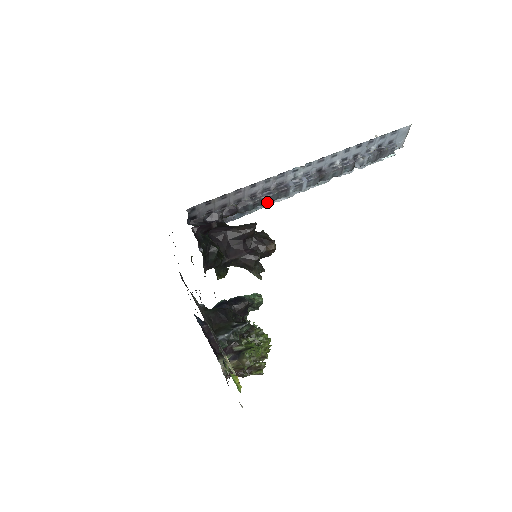
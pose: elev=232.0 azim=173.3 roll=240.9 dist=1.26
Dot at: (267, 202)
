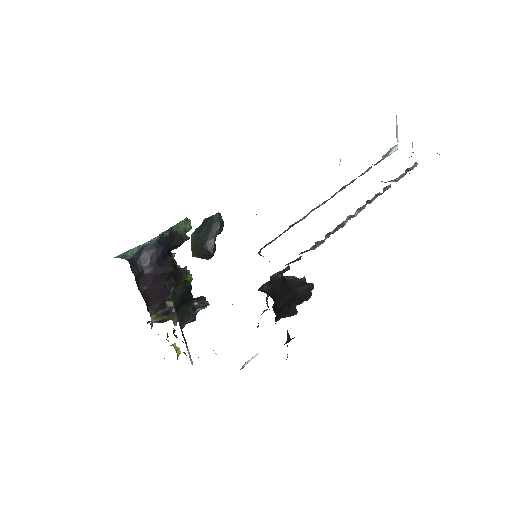
Dot at: occluded
